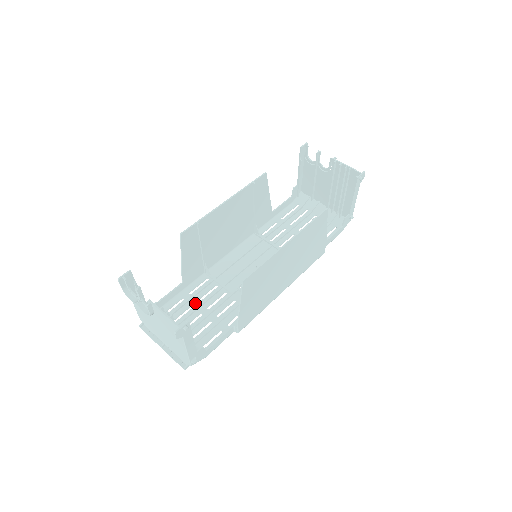
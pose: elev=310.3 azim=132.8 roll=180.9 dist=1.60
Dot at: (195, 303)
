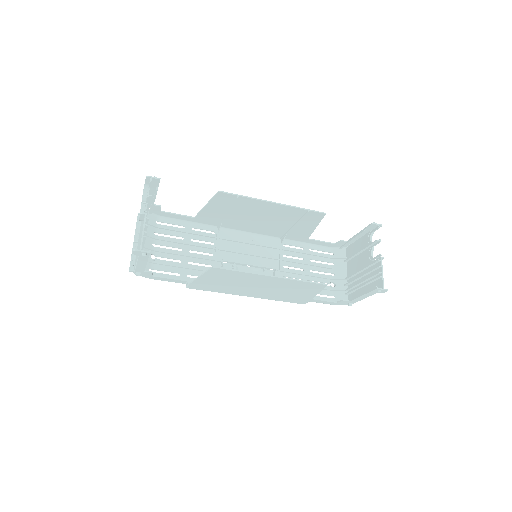
Dot at: (187, 238)
